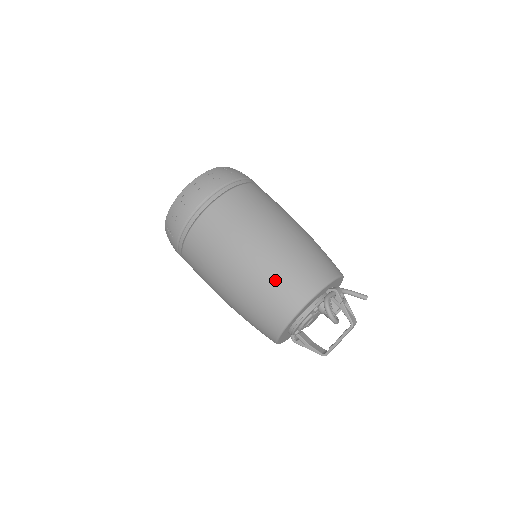
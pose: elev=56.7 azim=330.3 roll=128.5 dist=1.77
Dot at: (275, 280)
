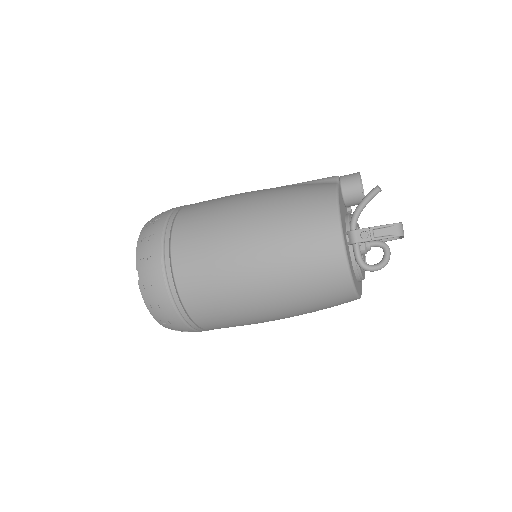
Dot at: (312, 307)
